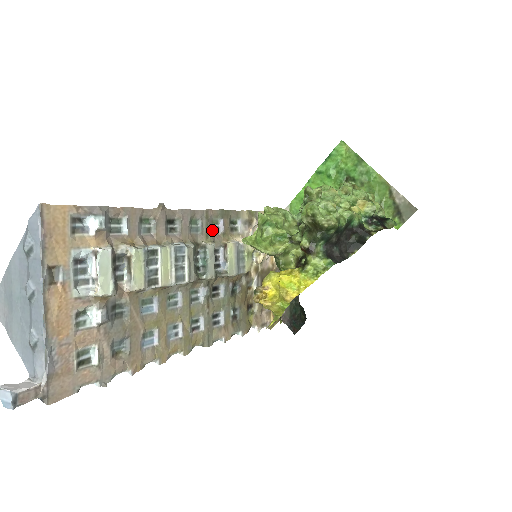
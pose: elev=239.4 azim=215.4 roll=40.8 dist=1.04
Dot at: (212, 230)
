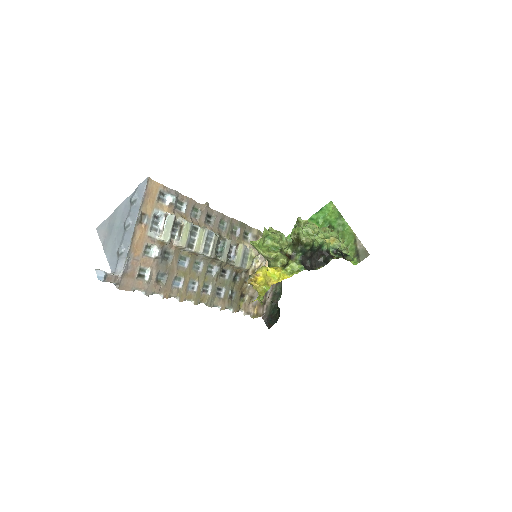
Dot at: (232, 232)
